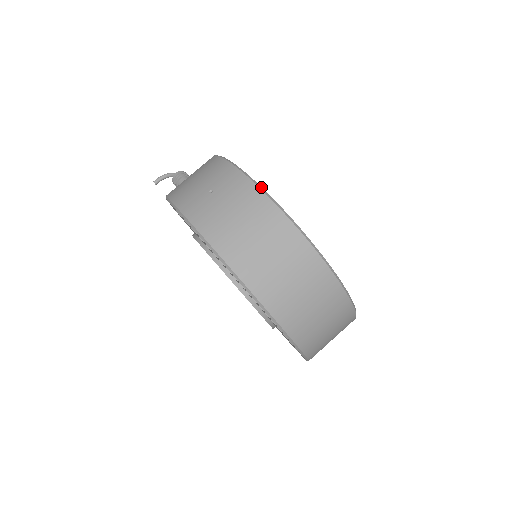
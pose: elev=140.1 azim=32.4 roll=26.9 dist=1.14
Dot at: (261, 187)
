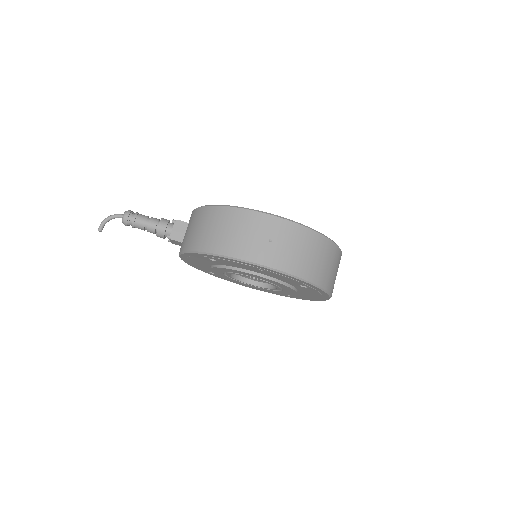
Dot at: (300, 224)
